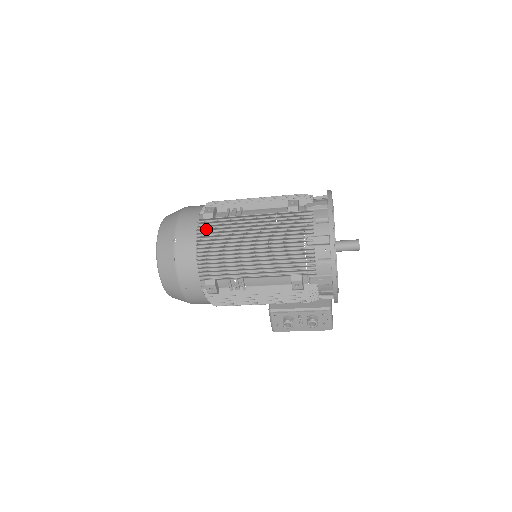
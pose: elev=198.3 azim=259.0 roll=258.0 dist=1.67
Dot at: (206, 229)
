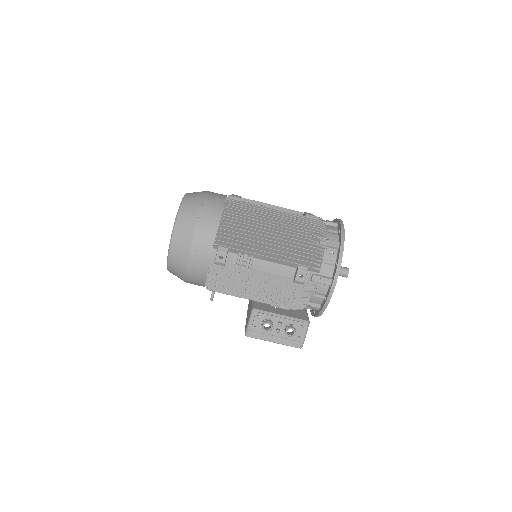
Dot at: (233, 206)
